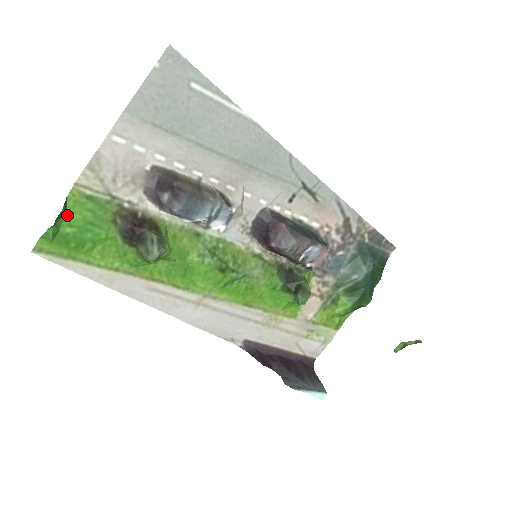
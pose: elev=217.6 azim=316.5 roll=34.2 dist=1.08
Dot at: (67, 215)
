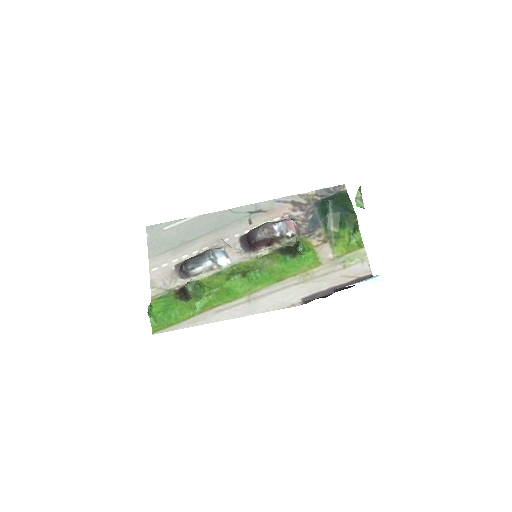
Dot at: (155, 310)
